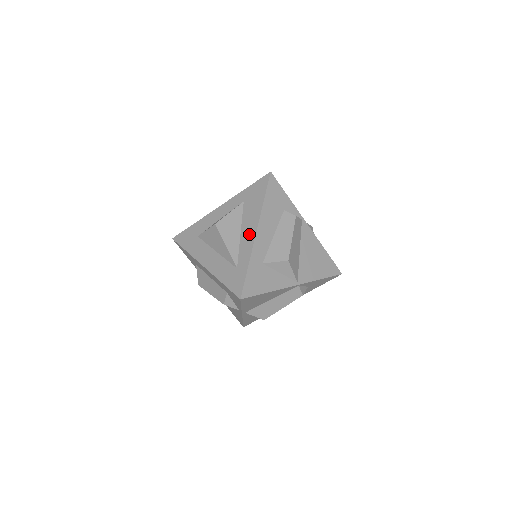
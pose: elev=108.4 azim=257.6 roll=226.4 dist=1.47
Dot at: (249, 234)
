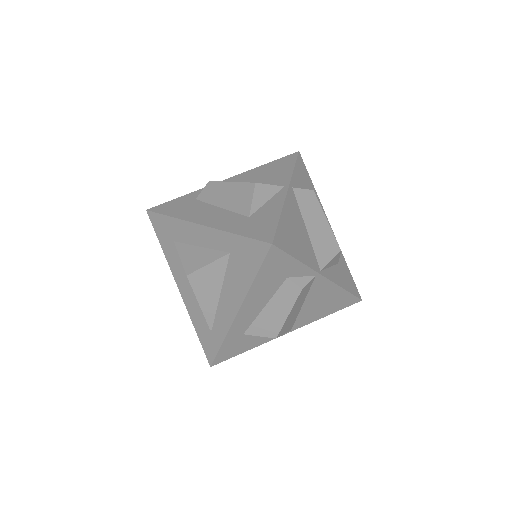
Dot at: (229, 308)
